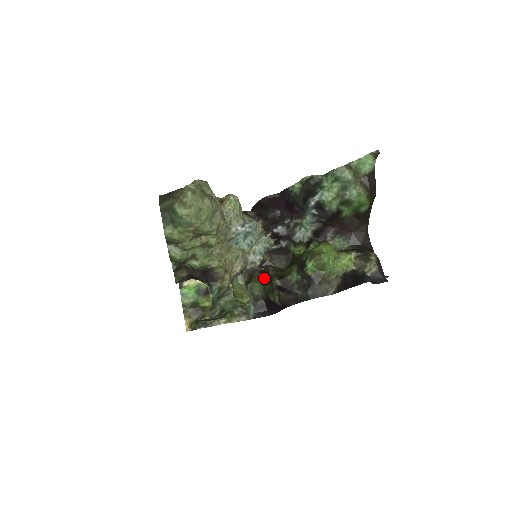
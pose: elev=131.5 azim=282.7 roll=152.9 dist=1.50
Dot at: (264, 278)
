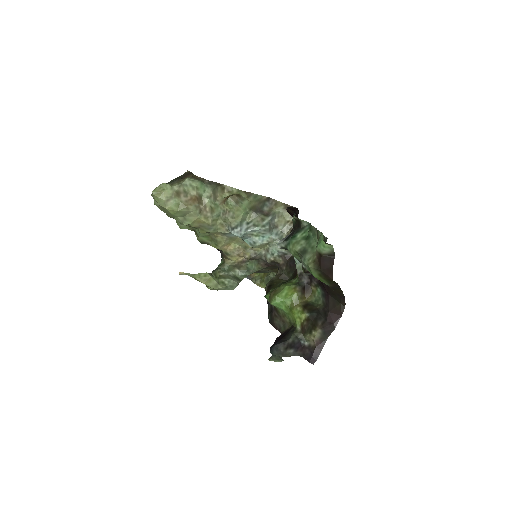
Dot at: occluded
